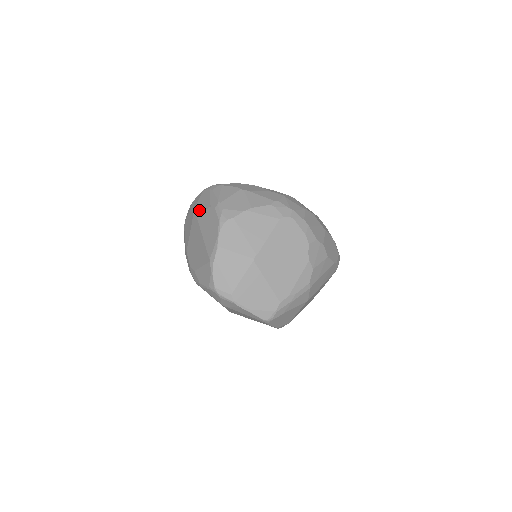
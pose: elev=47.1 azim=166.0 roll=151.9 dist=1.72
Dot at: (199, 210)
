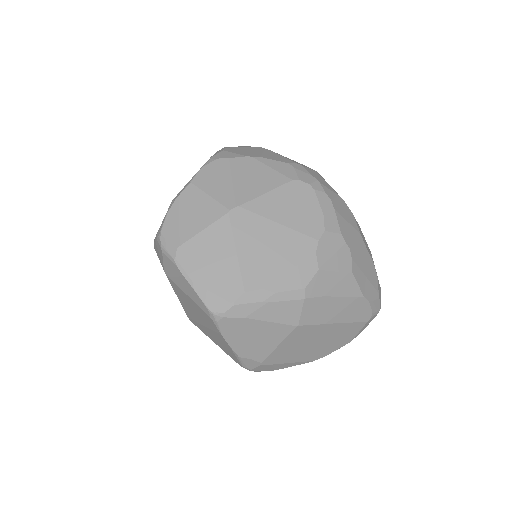
Dot at: occluded
